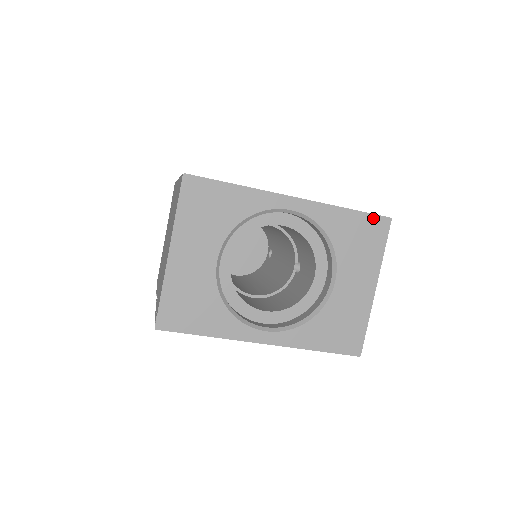
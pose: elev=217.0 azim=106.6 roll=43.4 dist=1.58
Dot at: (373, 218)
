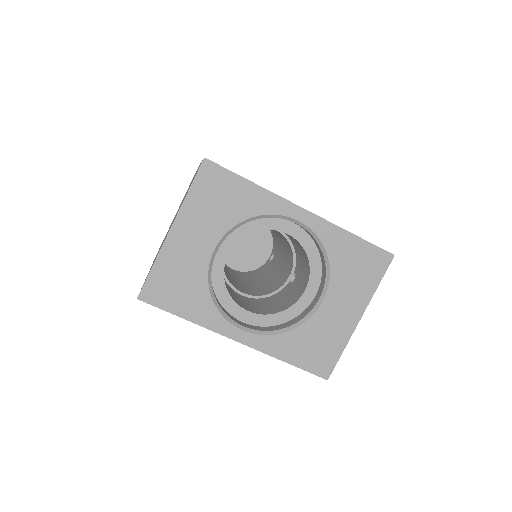
Dot at: (376, 250)
